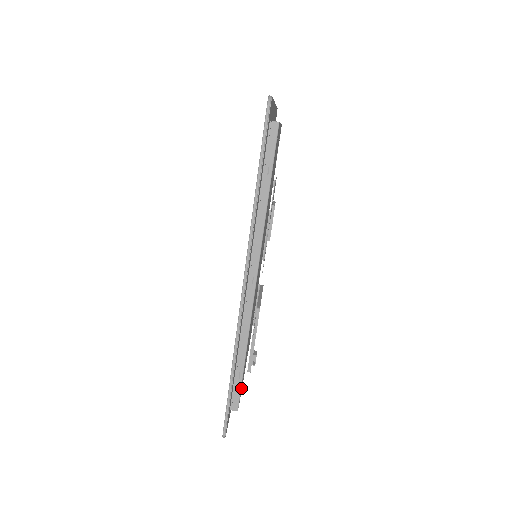
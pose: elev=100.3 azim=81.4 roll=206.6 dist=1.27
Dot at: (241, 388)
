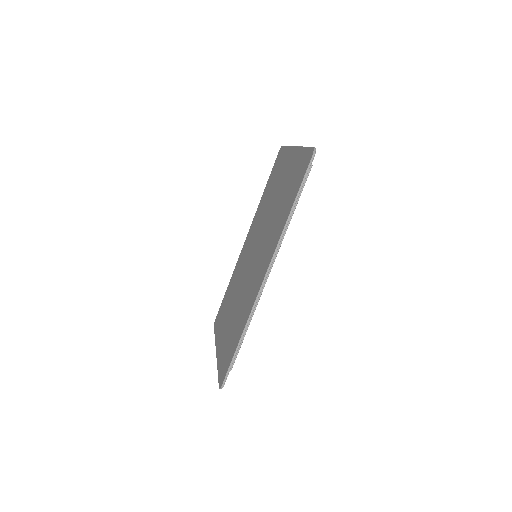
Dot at: occluded
